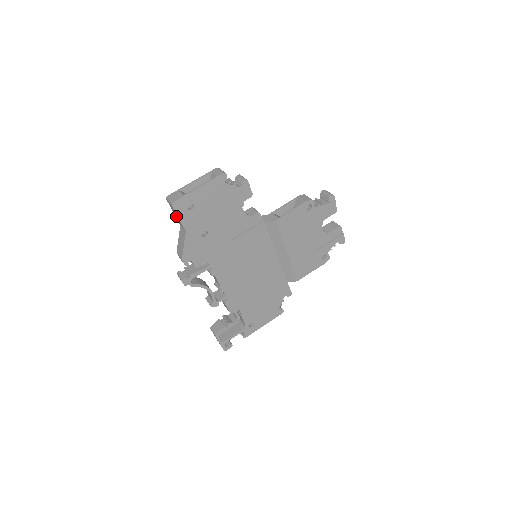
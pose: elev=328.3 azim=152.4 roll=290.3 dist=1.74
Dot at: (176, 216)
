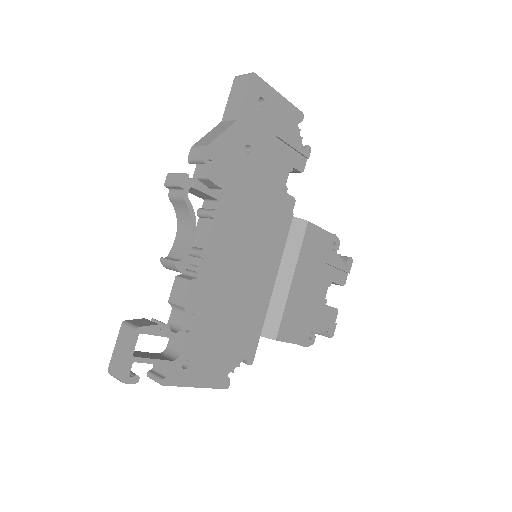
Dot at: (234, 99)
